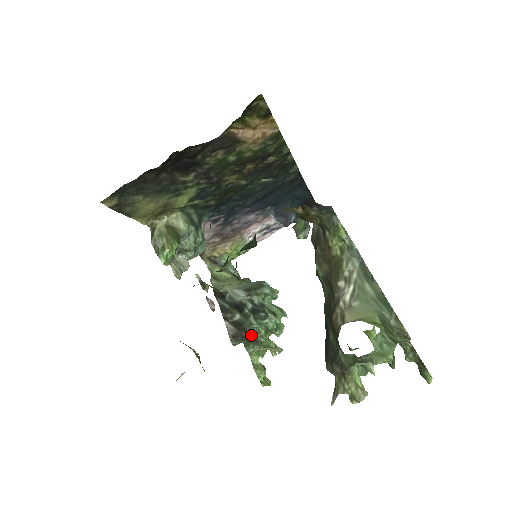
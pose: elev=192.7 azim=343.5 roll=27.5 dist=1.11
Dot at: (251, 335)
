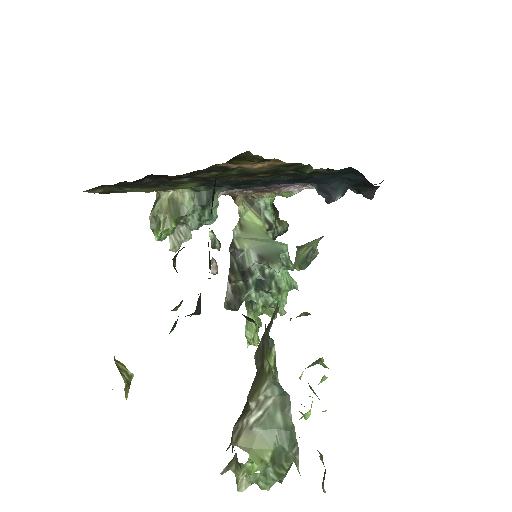
Dot at: occluded
